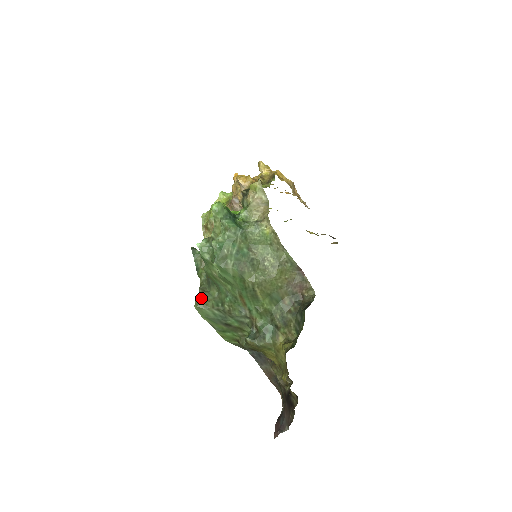
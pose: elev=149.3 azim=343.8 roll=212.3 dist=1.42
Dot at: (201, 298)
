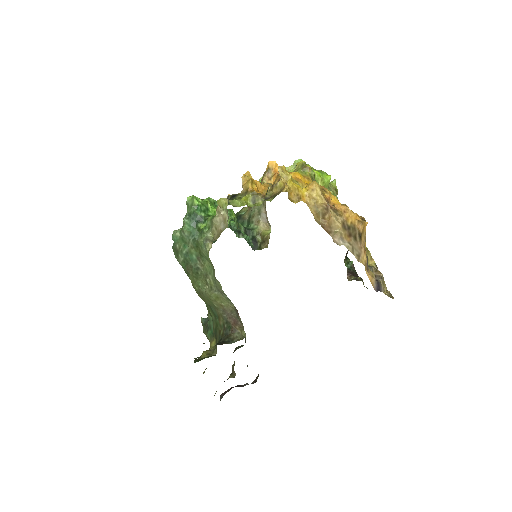
Dot at: occluded
